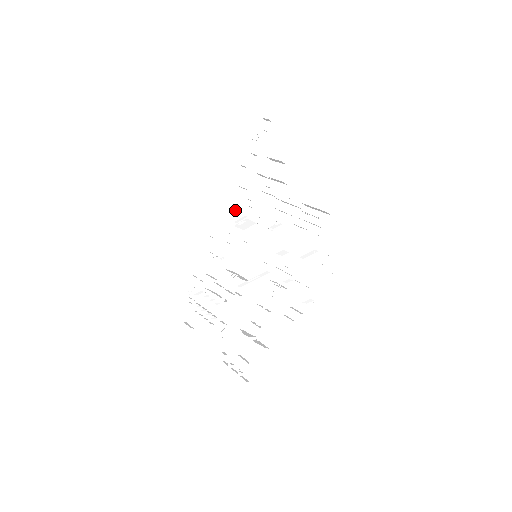
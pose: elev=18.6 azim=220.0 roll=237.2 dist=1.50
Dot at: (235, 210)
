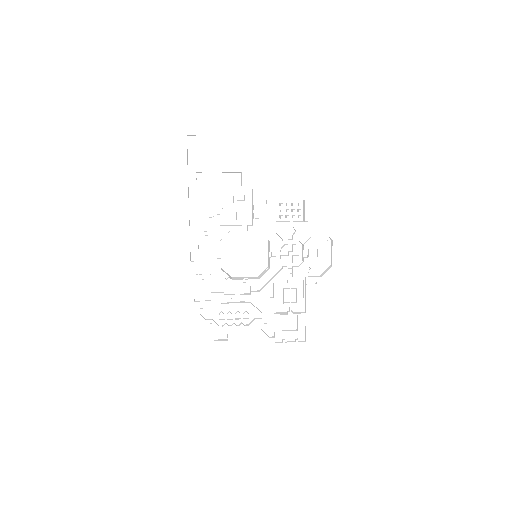
Dot at: (205, 228)
